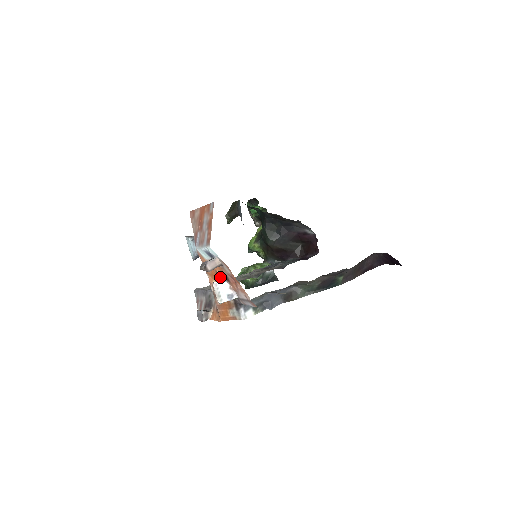
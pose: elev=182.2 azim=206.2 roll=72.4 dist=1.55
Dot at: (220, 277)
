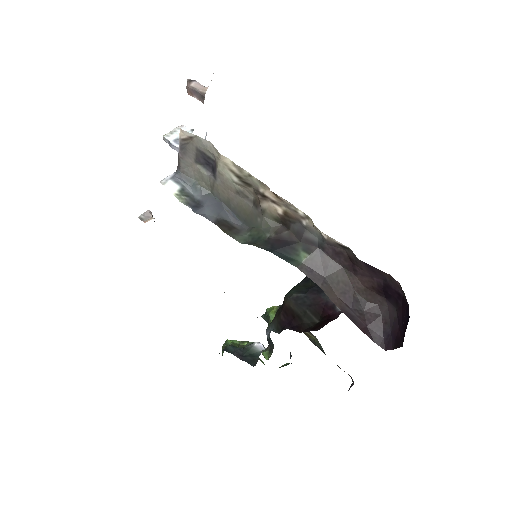
Dot at: occluded
